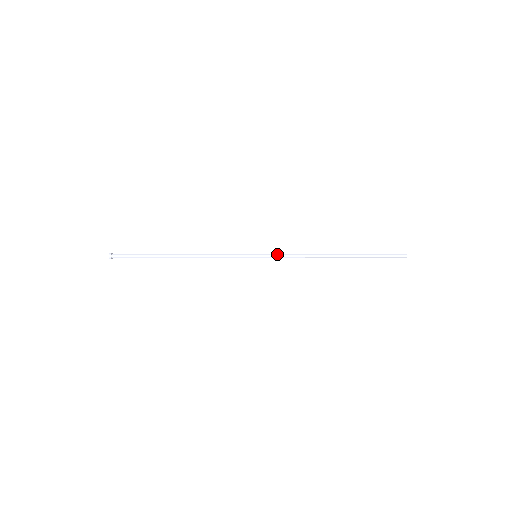
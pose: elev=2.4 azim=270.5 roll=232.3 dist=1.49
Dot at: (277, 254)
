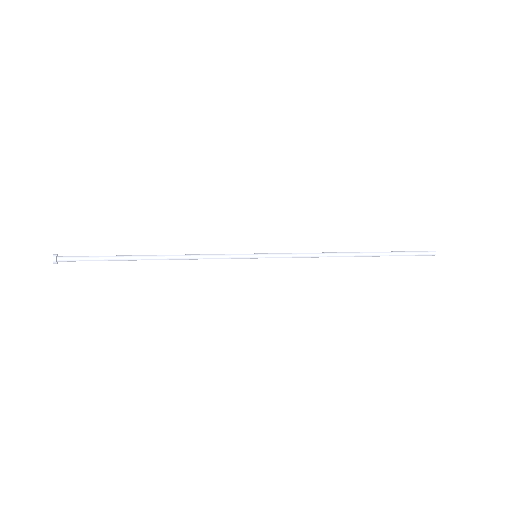
Dot at: (283, 255)
